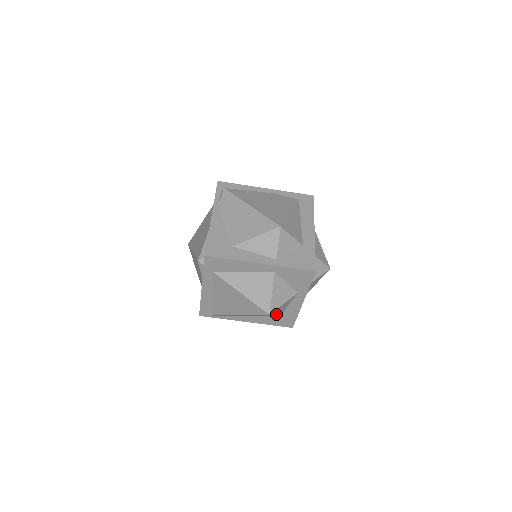
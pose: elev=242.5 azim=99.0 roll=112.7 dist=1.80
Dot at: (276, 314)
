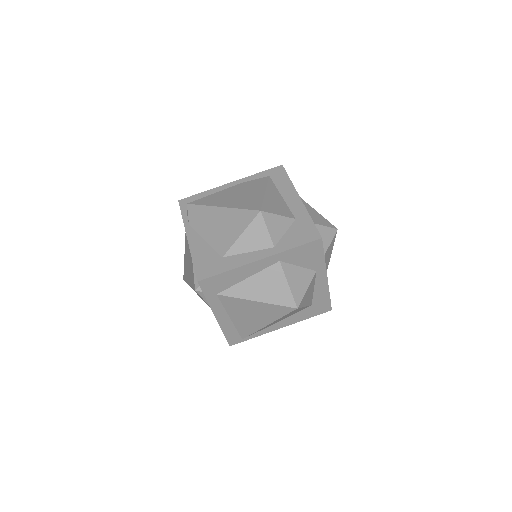
Dot at: (306, 304)
